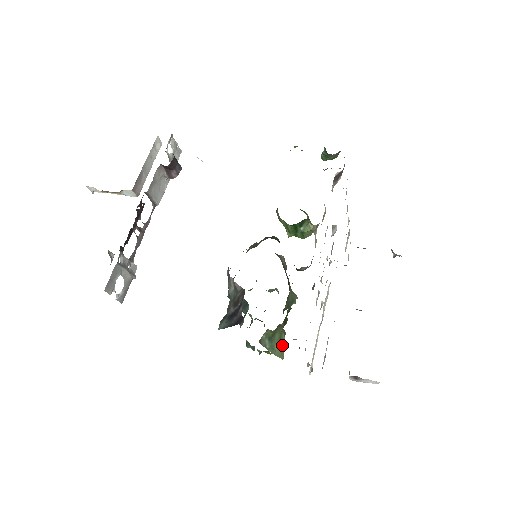
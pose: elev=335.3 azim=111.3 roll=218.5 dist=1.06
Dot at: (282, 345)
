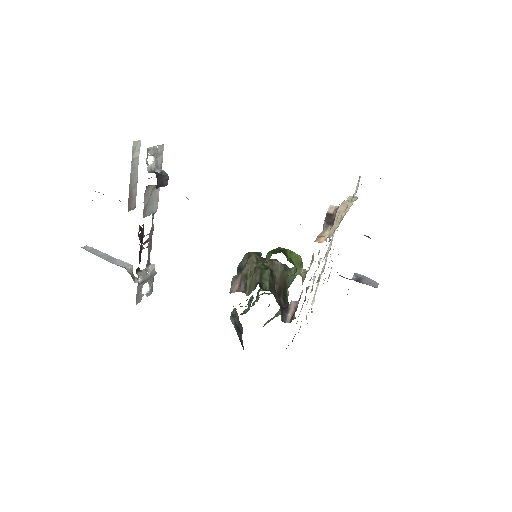
Dot at: occluded
